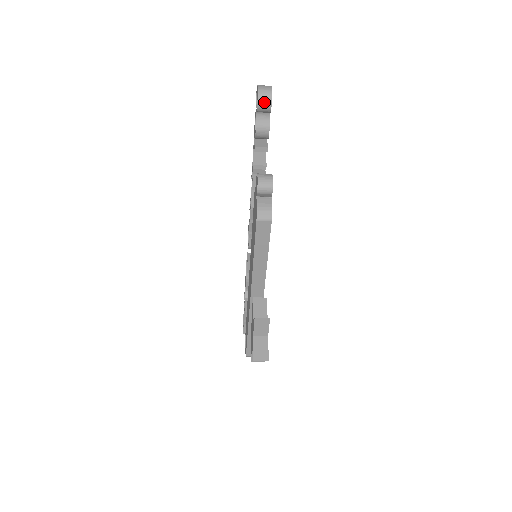
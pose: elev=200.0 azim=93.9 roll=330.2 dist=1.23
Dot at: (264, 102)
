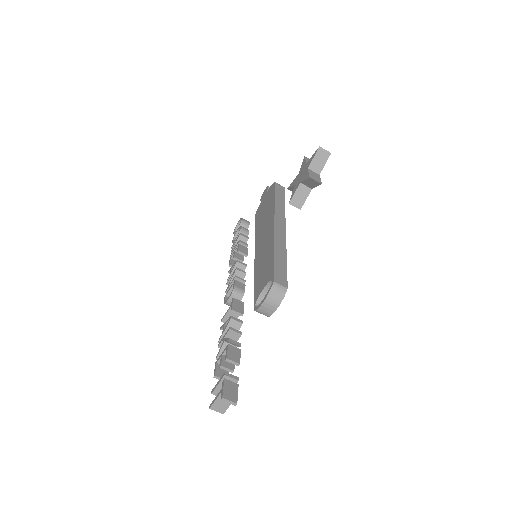
Dot at: (245, 220)
